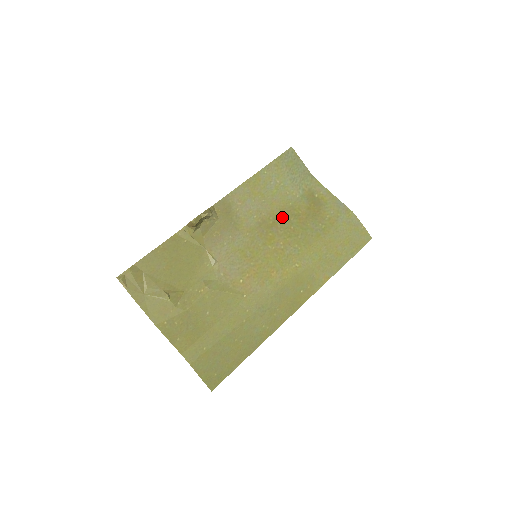
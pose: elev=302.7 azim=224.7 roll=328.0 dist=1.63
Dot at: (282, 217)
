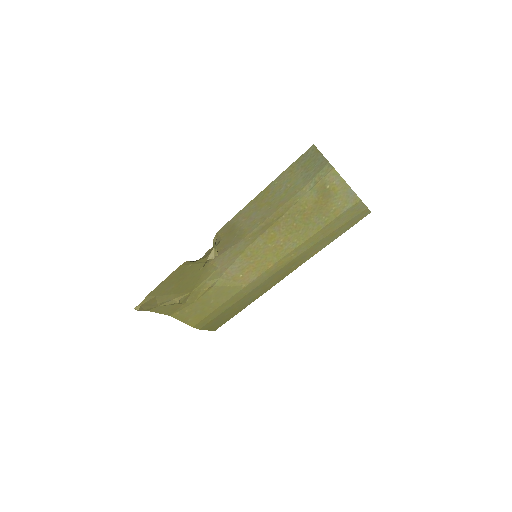
Dot at: (286, 215)
